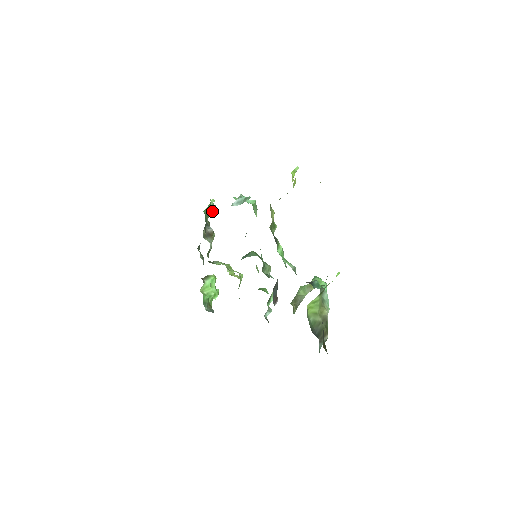
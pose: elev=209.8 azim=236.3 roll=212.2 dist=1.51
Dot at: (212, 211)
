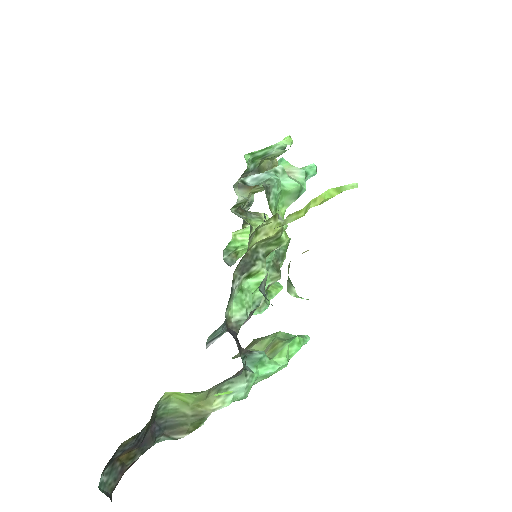
Dot at: (280, 154)
